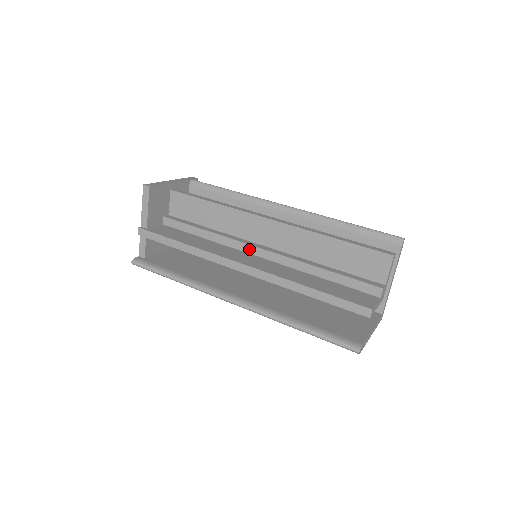
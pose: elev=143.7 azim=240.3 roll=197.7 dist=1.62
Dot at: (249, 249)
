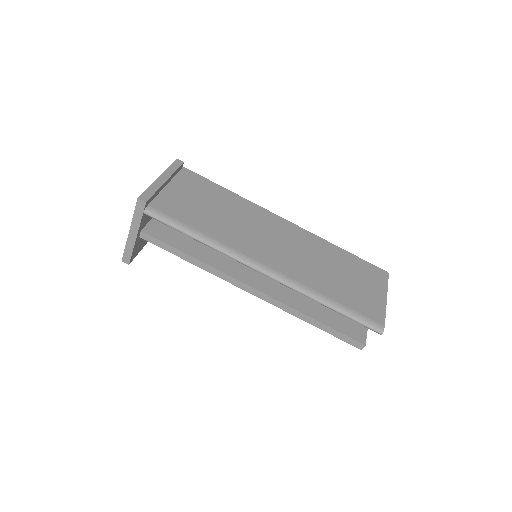
Dot at: occluded
